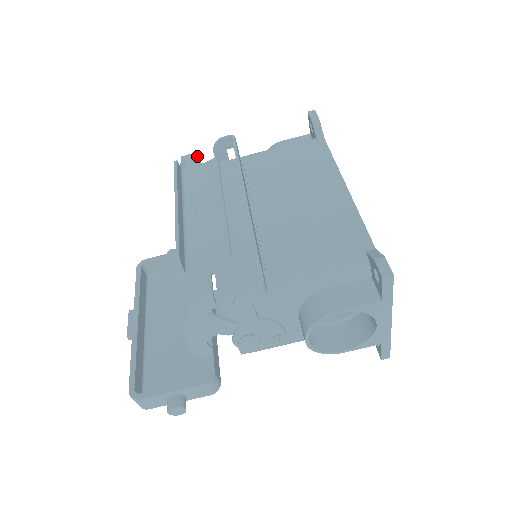
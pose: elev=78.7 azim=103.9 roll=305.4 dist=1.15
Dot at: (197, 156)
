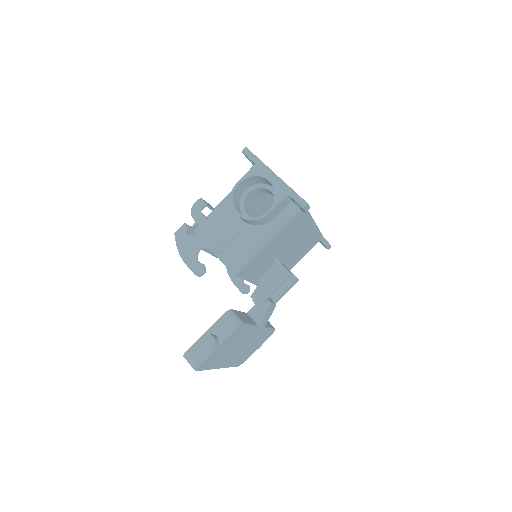
Dot at: occluded
